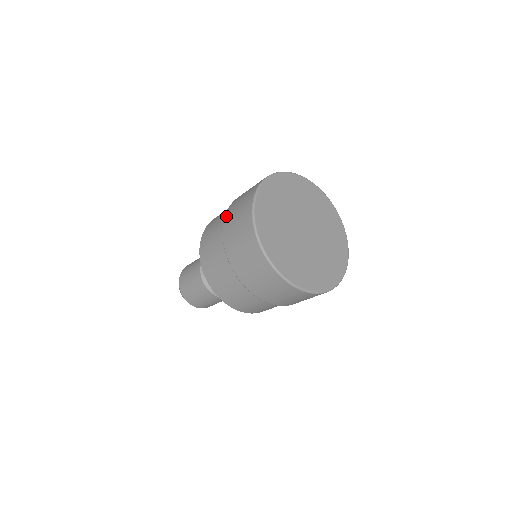
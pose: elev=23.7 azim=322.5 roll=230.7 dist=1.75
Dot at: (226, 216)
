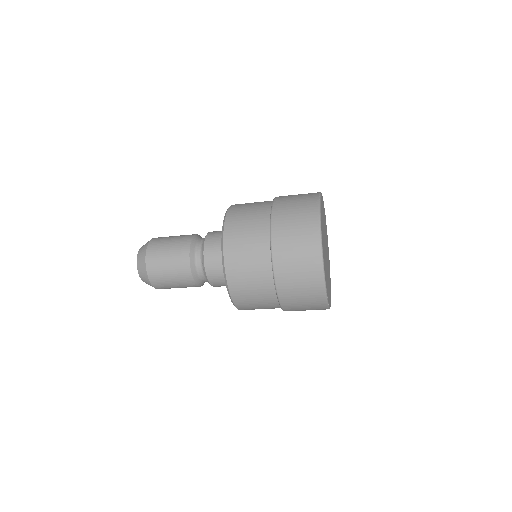
Dot at: (276, 202)
